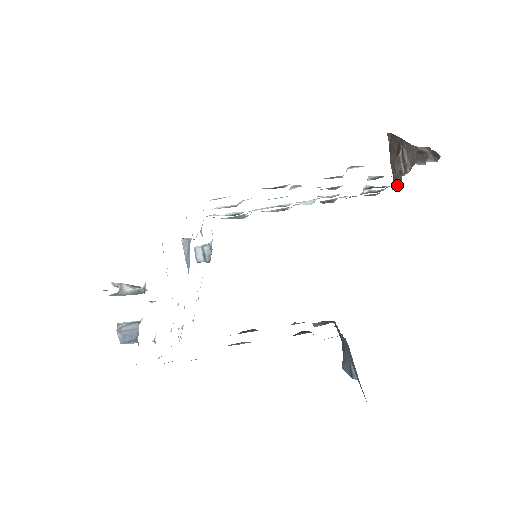
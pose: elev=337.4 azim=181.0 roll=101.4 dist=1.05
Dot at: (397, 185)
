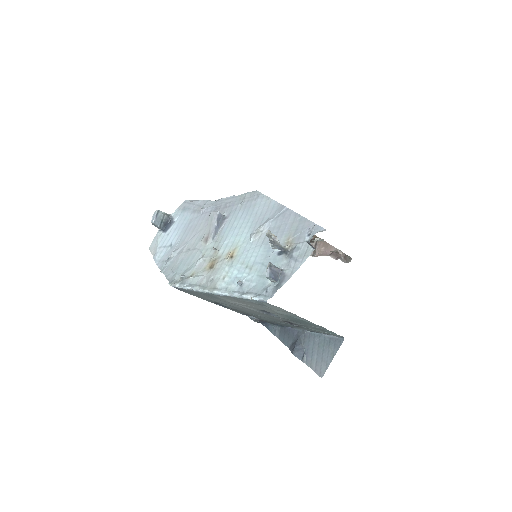
Dot at: occluded
